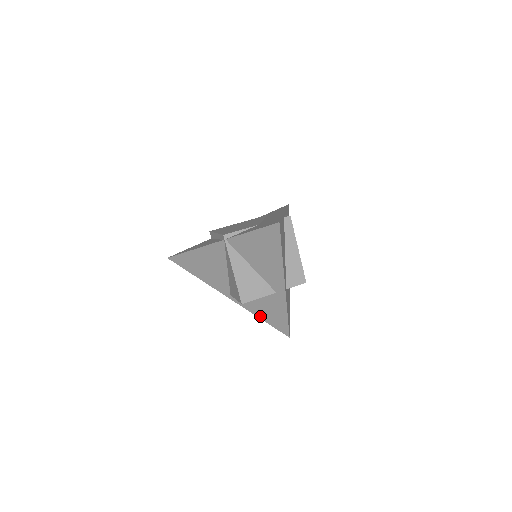
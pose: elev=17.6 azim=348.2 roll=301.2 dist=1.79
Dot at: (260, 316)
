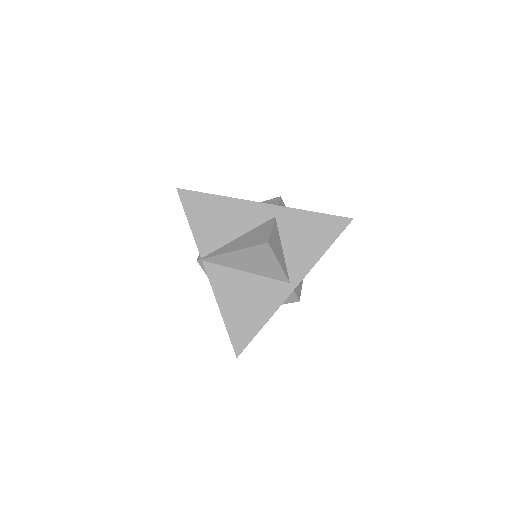
Dot at: (321, 251)
